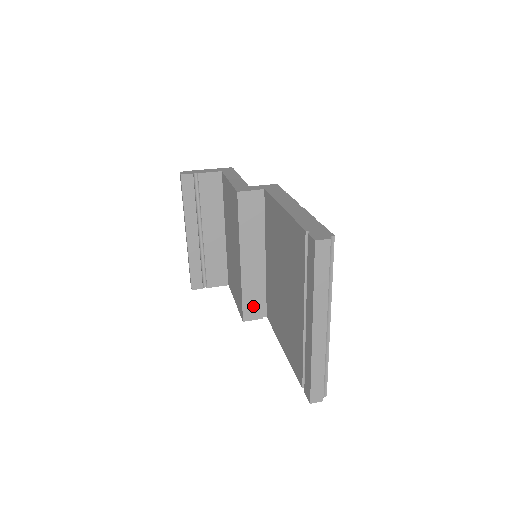
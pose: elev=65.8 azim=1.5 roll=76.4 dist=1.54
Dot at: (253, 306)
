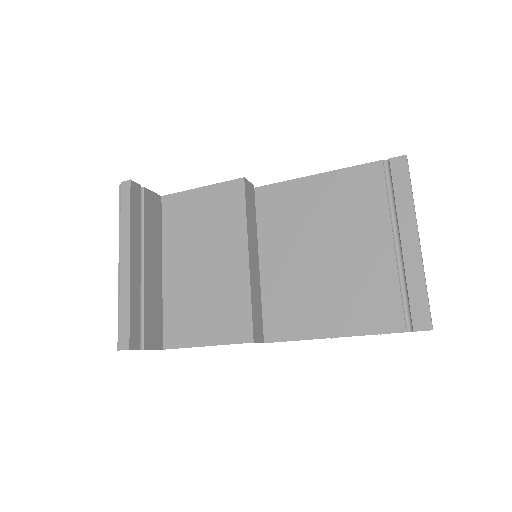
Dot at: (258, 322)
